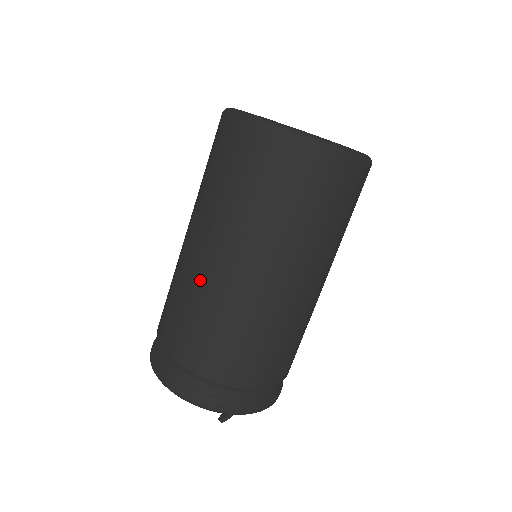
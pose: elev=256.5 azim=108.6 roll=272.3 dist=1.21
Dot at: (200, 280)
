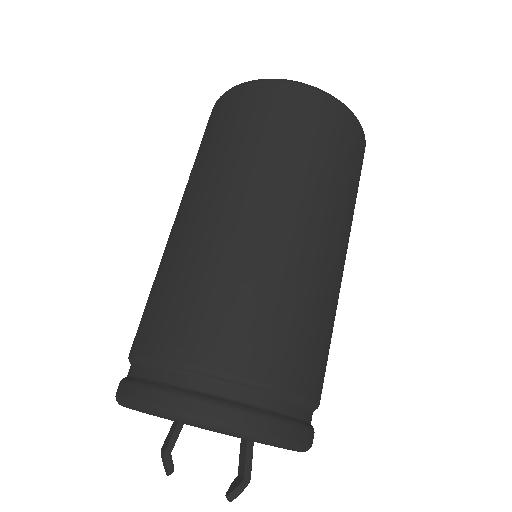
Dot at: (202, 239)
